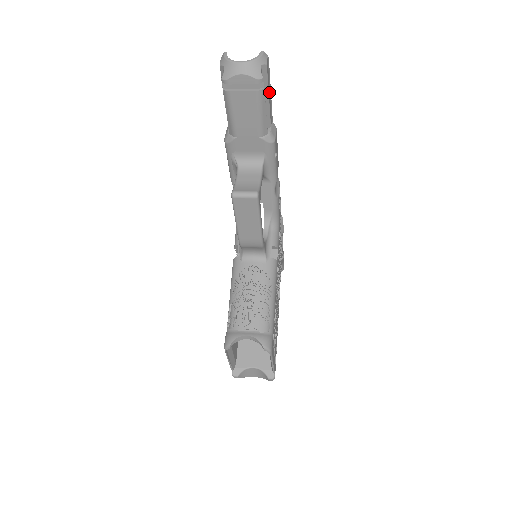
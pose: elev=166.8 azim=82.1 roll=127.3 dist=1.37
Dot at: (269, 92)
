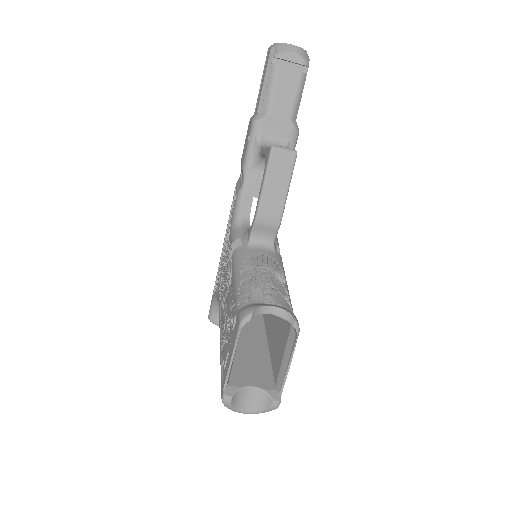
Dot at: occluded
